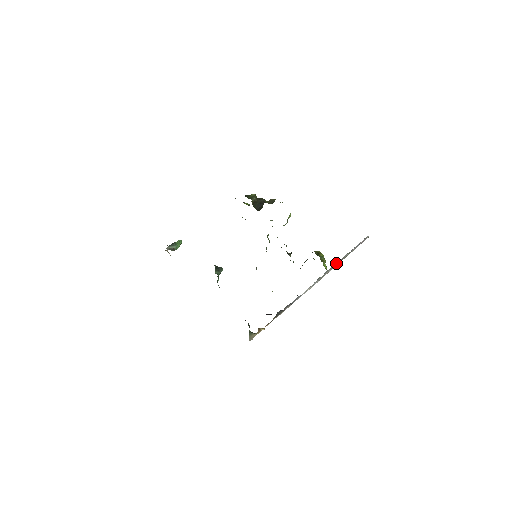
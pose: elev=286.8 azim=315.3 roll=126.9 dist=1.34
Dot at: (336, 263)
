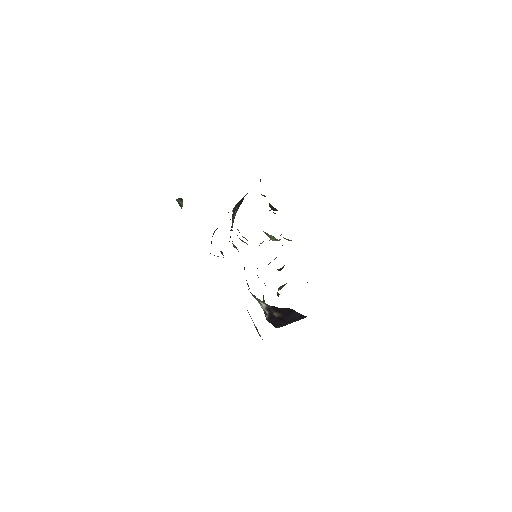
Dot at: occluded
